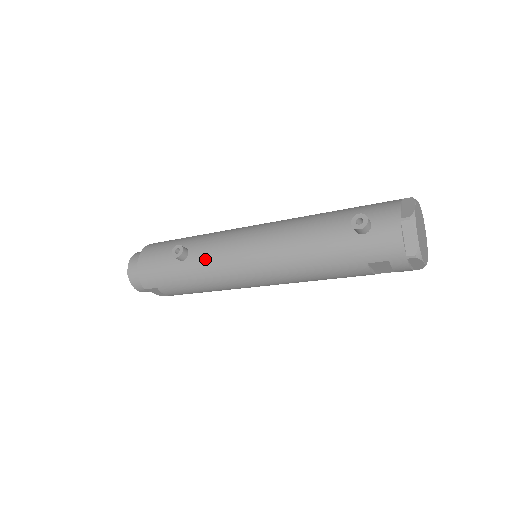
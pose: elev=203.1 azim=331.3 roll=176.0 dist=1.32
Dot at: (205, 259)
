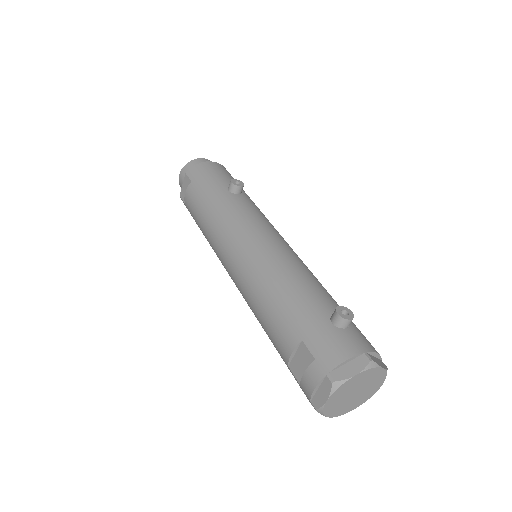
Dot at: (239, 206)
